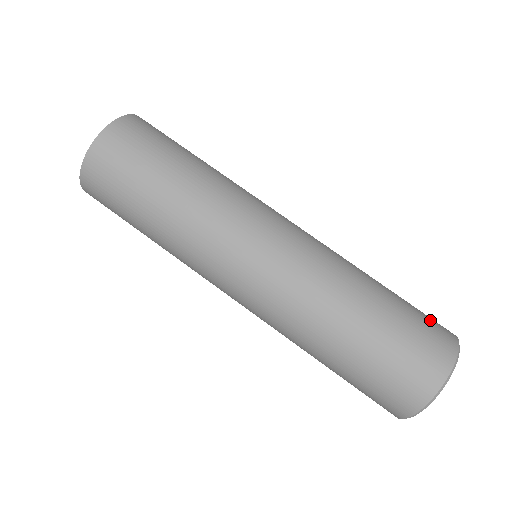
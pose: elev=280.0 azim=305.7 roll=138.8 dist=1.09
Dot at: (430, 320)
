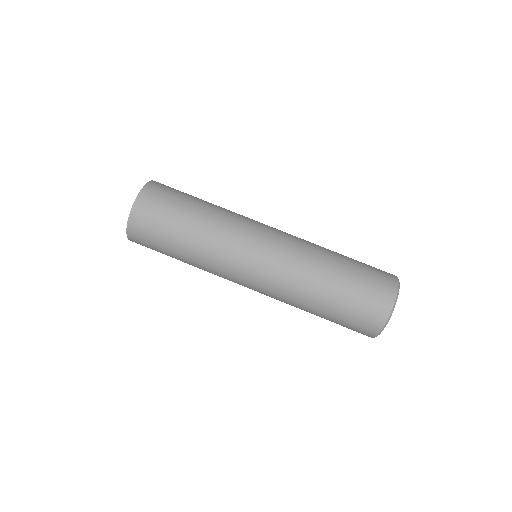
Dot at: (377, 277)
